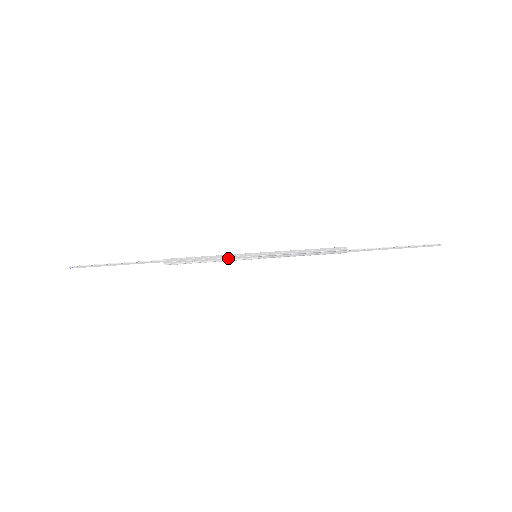
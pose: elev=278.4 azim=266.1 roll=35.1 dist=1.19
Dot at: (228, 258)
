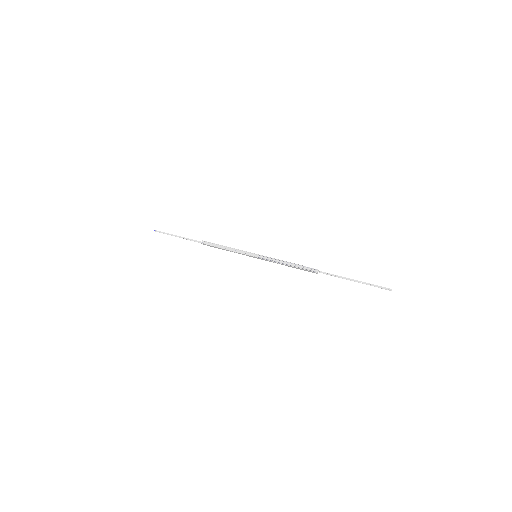
Dot at: (239, 252)
